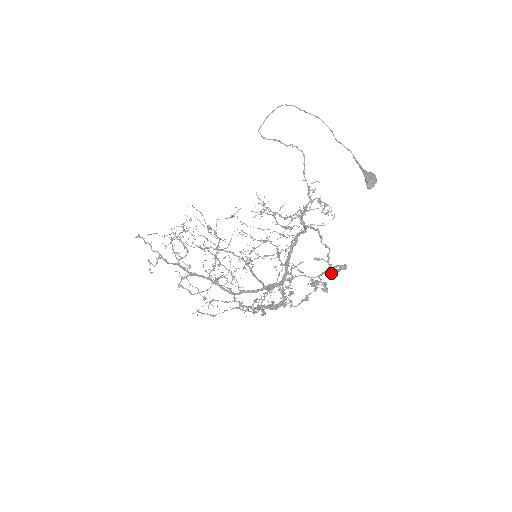
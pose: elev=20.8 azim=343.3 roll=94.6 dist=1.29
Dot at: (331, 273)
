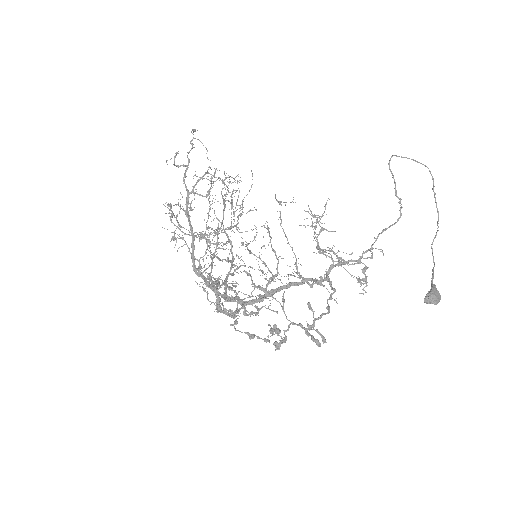
Dot at: (306, 332)
